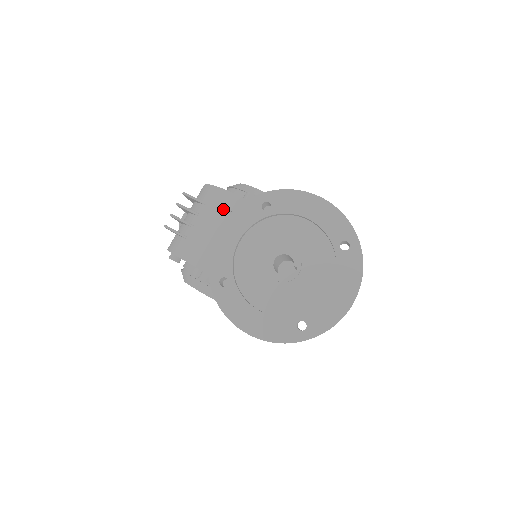
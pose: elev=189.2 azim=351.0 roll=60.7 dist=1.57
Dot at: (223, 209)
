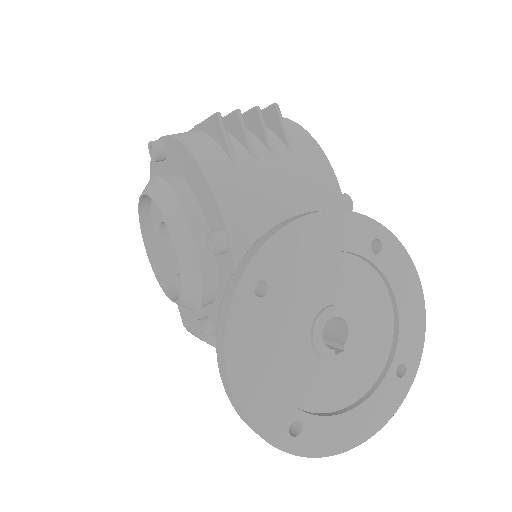
Dot at: (313, 185)
